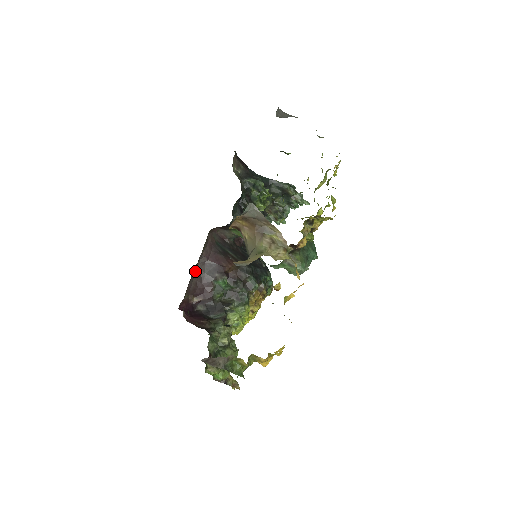
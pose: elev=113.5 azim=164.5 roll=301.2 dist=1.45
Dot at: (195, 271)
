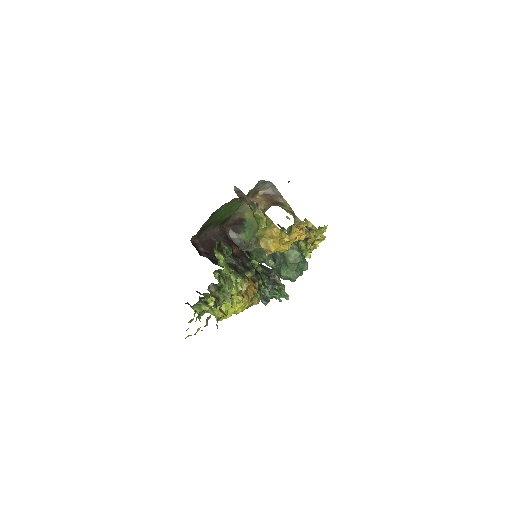
Dot at: (208, 234)
